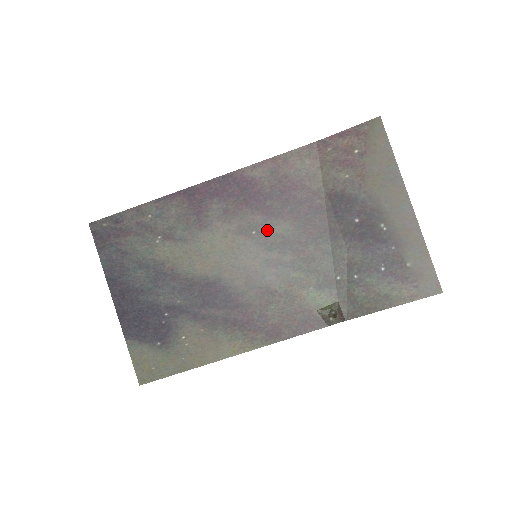
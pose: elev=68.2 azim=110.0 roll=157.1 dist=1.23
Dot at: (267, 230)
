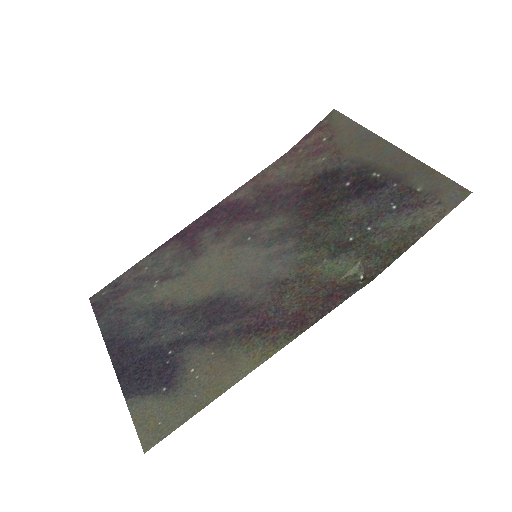
Dot at: (262, 231)
